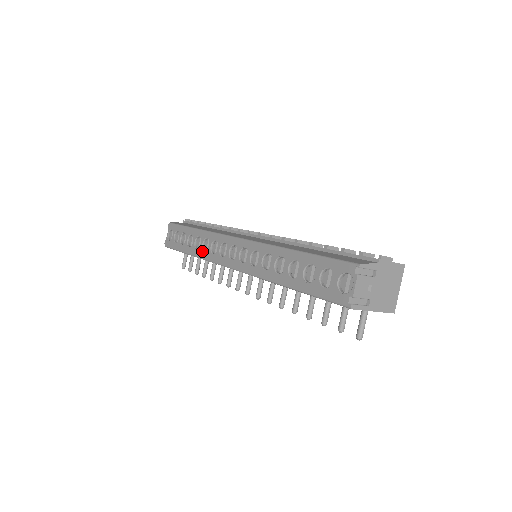
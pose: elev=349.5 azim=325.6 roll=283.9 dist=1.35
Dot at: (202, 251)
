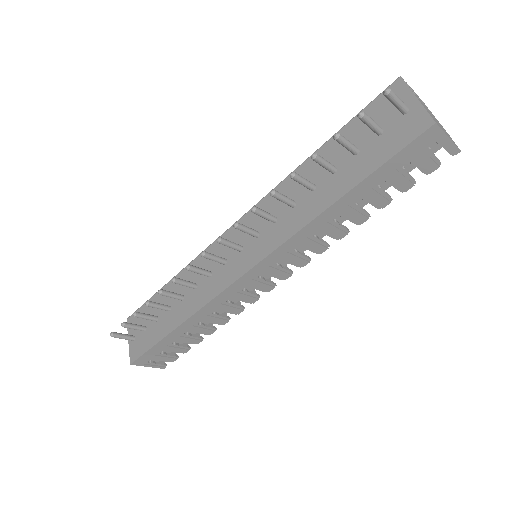
Dot at: occluded
